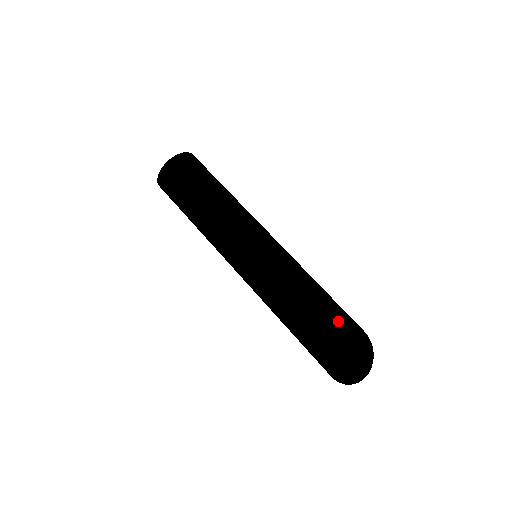
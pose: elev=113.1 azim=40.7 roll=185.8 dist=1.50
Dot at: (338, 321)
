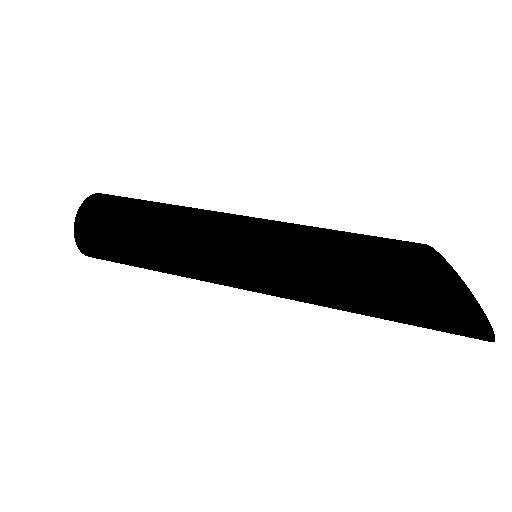
Dot at: (420, 243)
